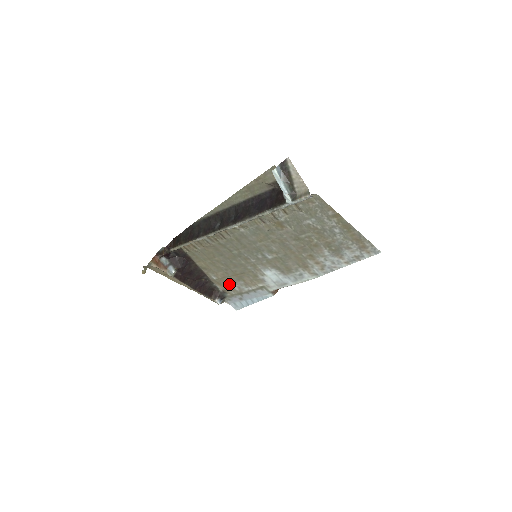
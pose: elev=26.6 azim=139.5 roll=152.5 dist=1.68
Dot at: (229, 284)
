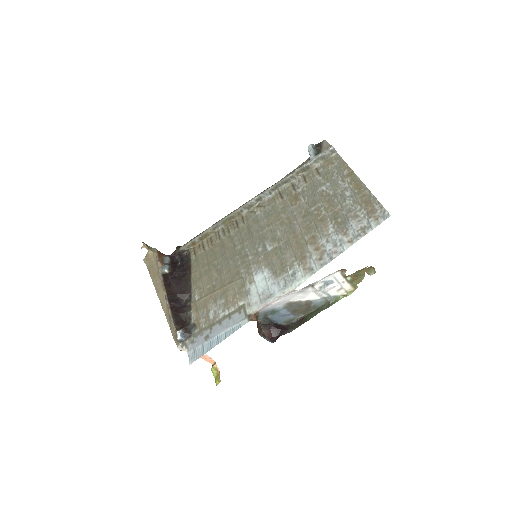
Dot at: (207, 308)
